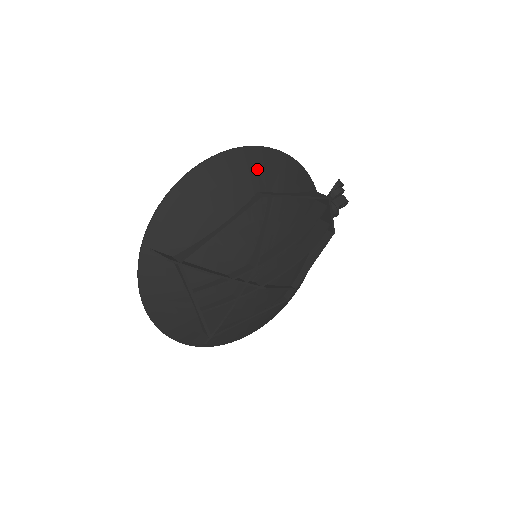
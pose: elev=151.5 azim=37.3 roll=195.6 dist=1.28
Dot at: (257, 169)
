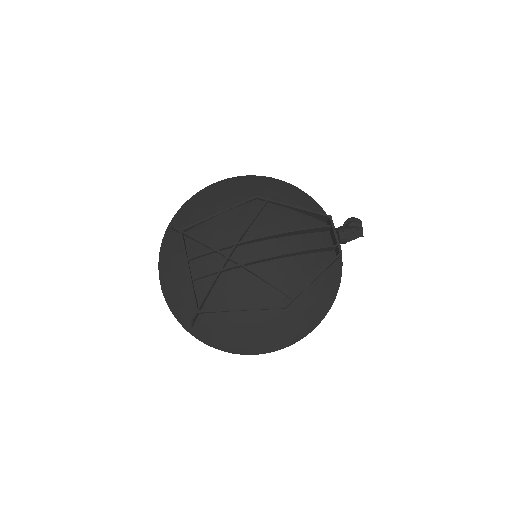
Dot at: (262, 187)
